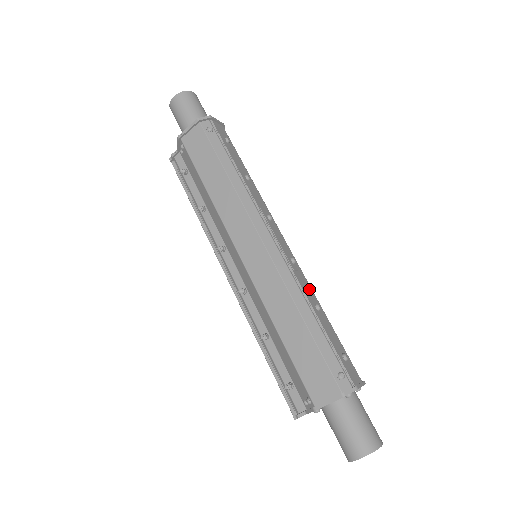
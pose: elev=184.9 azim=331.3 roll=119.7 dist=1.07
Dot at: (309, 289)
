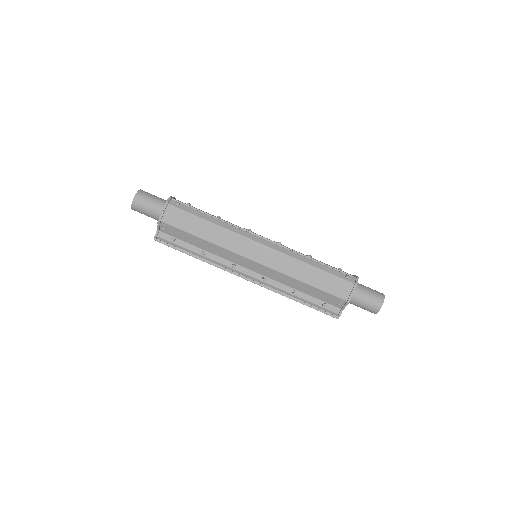
Dot at: occluded
